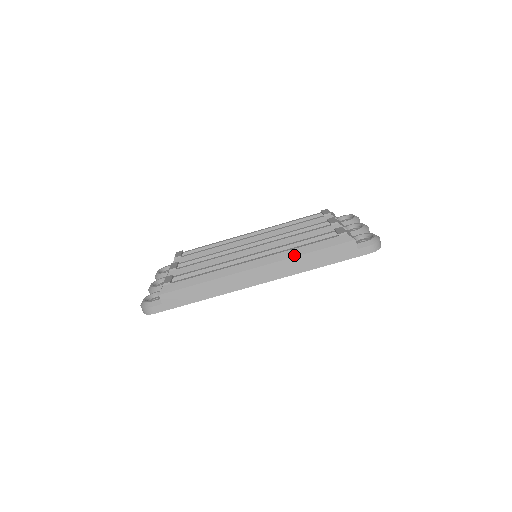
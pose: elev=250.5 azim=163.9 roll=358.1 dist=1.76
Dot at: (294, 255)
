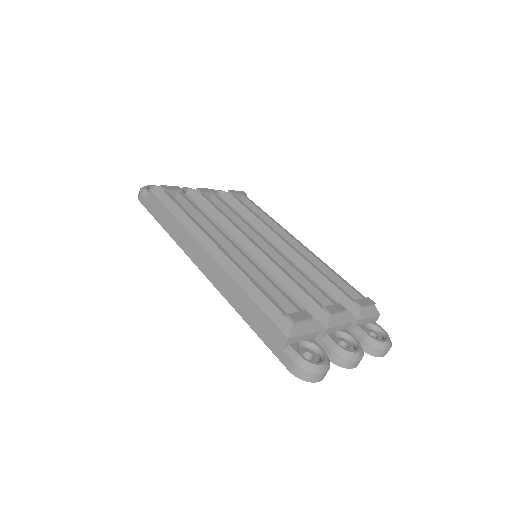
Dot at: (238, 280)
